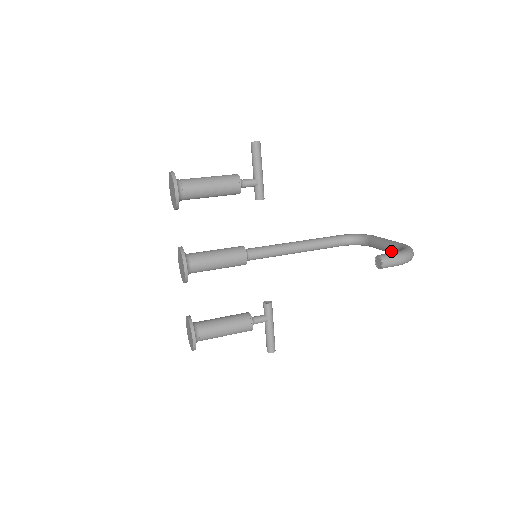
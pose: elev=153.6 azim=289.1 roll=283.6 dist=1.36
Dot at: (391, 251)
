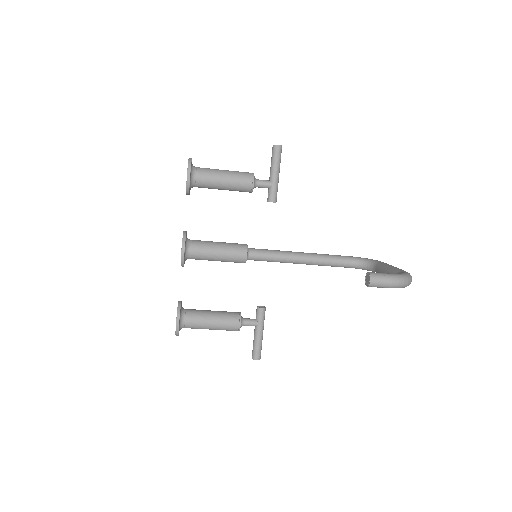
Dot at: occluded
